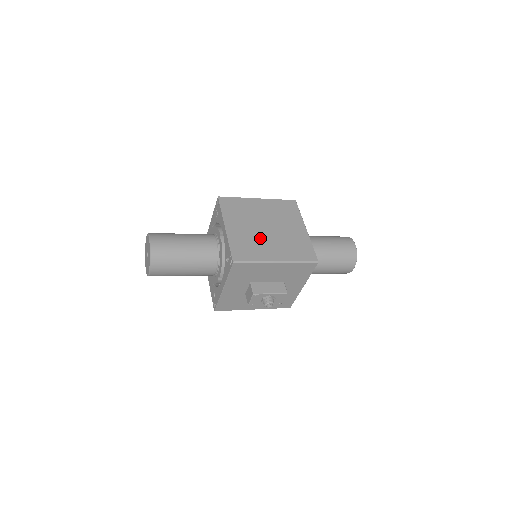
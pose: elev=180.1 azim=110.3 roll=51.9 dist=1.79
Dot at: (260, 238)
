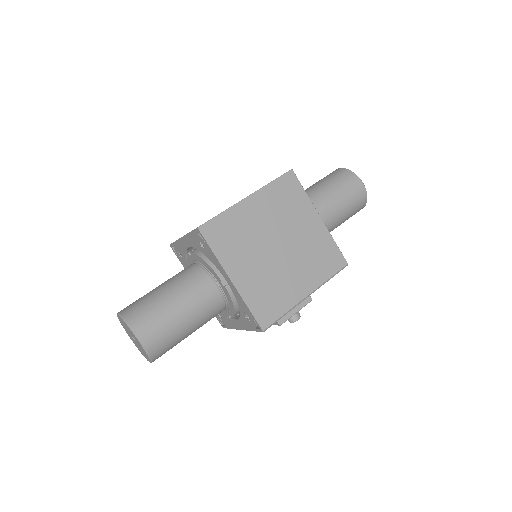
Dot at: (277, 271)
